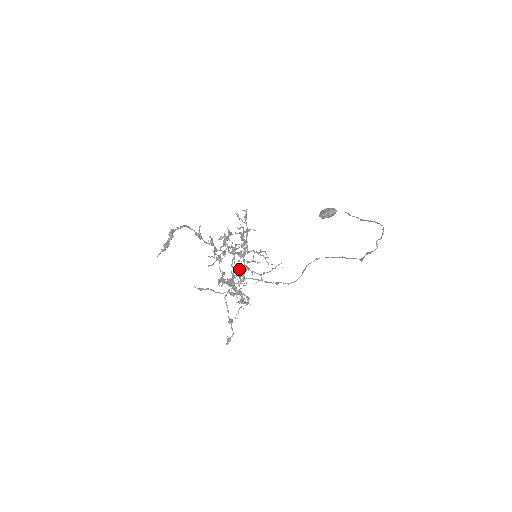
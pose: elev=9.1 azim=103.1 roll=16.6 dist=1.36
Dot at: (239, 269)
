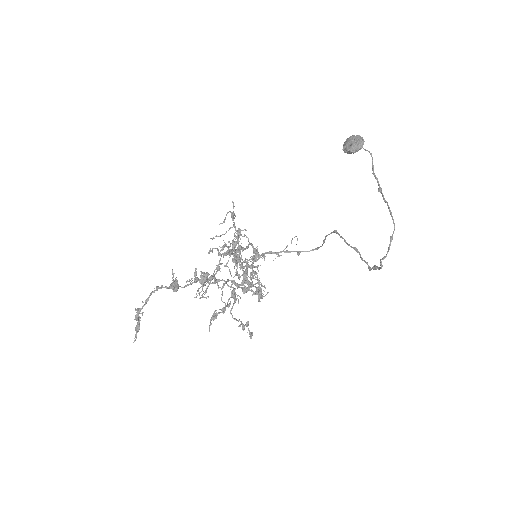
Dot at: (239, 279)
